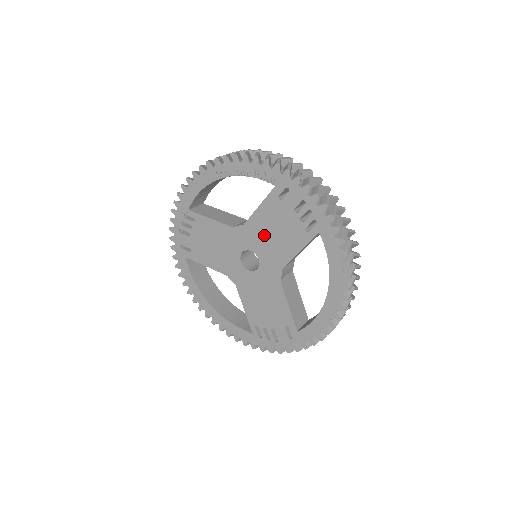
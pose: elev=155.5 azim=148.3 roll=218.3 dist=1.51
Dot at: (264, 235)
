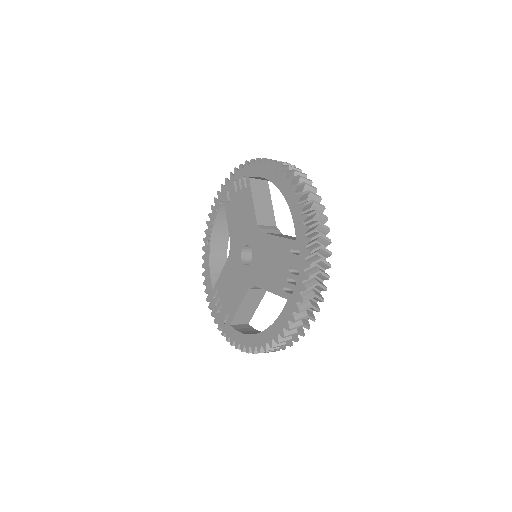
Dot at: (239, 228)
